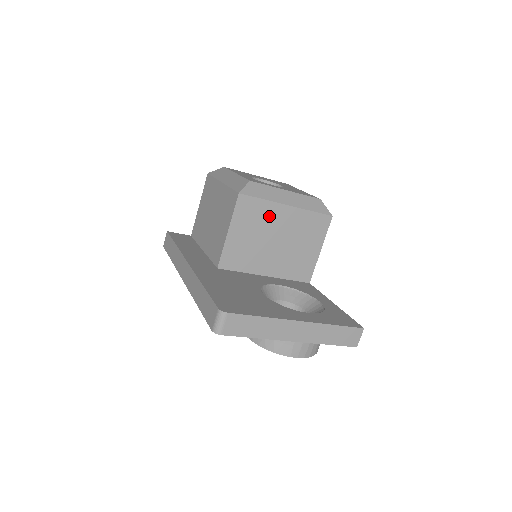
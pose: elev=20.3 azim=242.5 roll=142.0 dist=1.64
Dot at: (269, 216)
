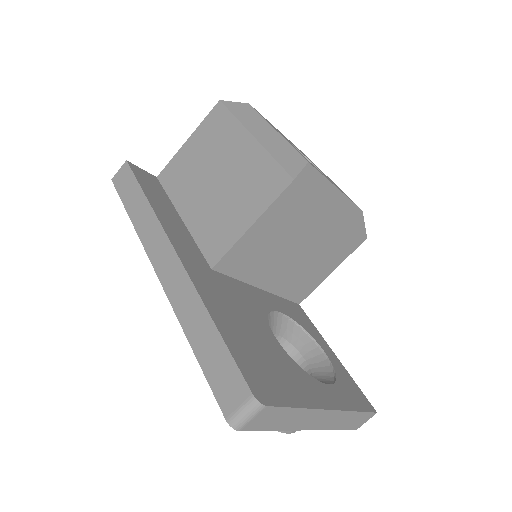
Dot at: (308, 220)
